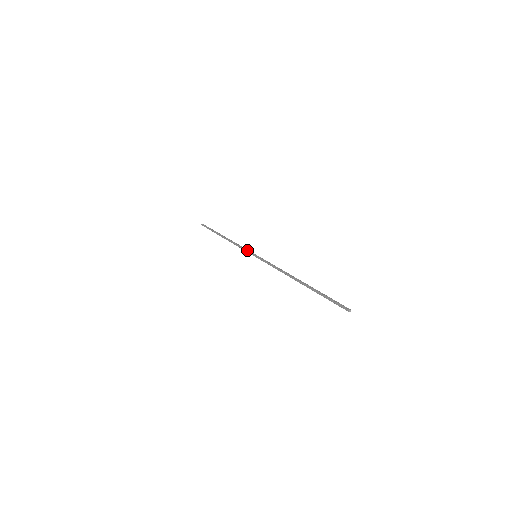
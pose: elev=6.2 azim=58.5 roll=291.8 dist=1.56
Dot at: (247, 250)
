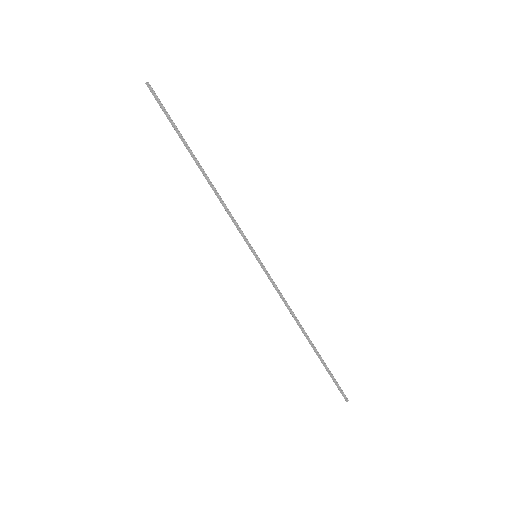
Dot at: (244, 236)
